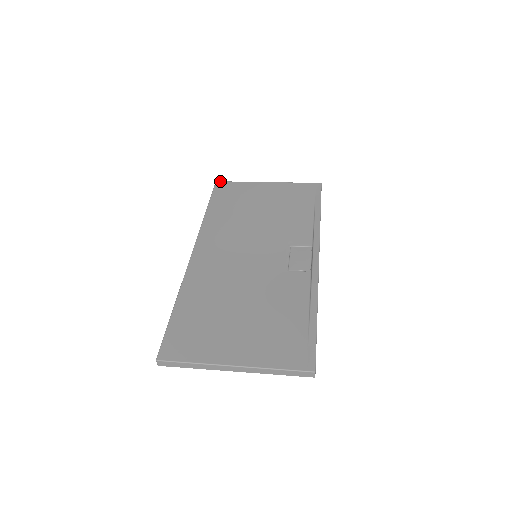
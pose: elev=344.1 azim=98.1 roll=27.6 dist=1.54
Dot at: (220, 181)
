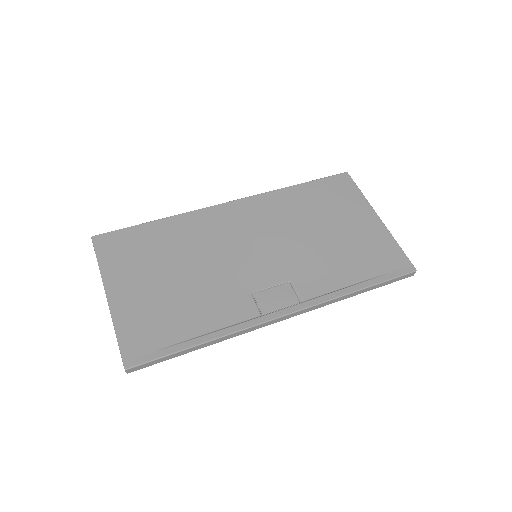
Dot at: occluded
